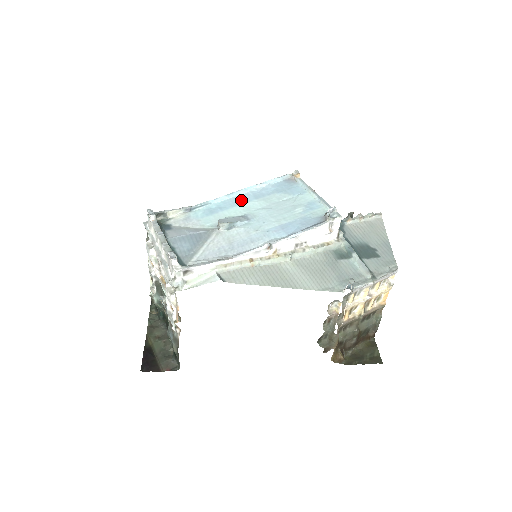
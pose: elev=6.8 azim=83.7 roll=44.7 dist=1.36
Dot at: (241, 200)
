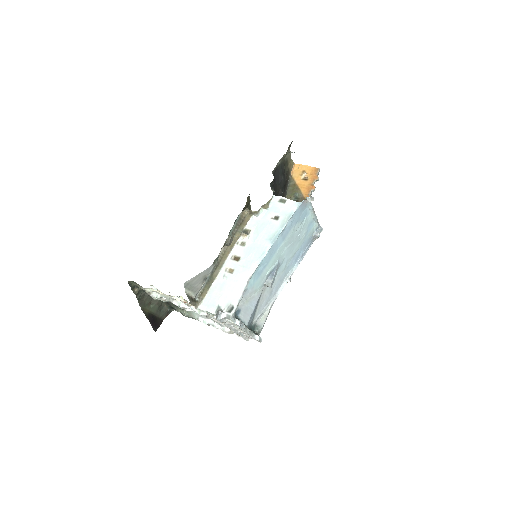
Dot at: (275, 248)
